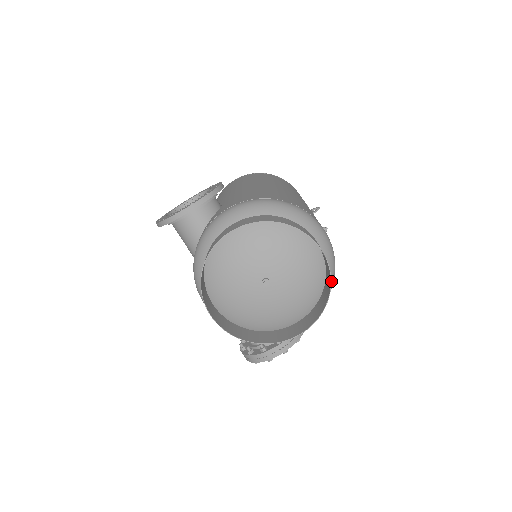
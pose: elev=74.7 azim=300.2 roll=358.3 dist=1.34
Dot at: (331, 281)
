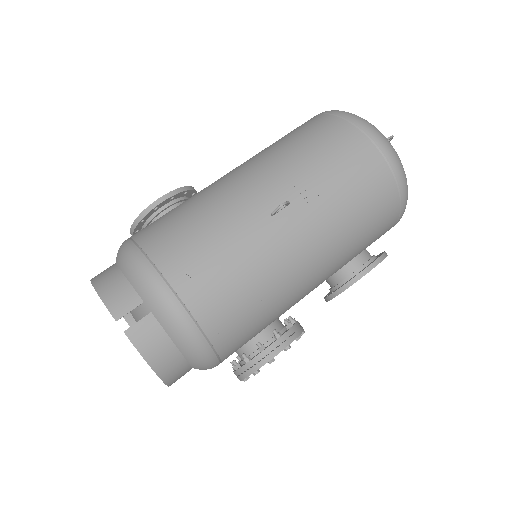
Dot at: (186, 342)
